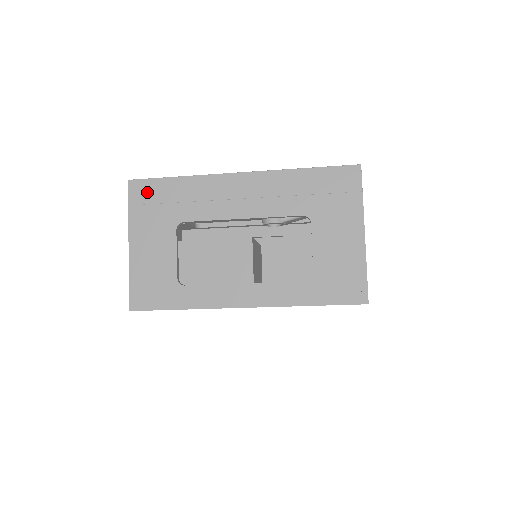
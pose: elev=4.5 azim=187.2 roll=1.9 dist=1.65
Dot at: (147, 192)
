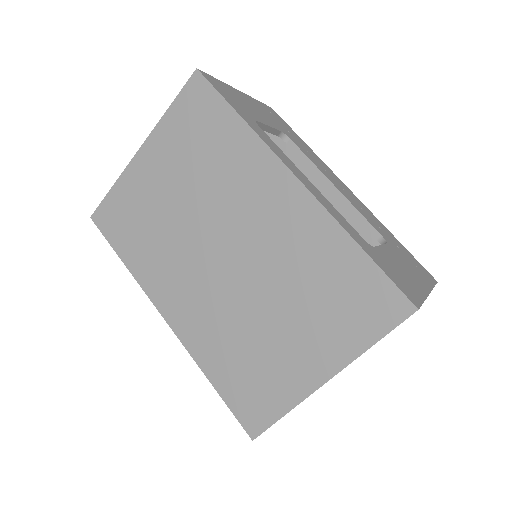
Dot at: (279, 118)
